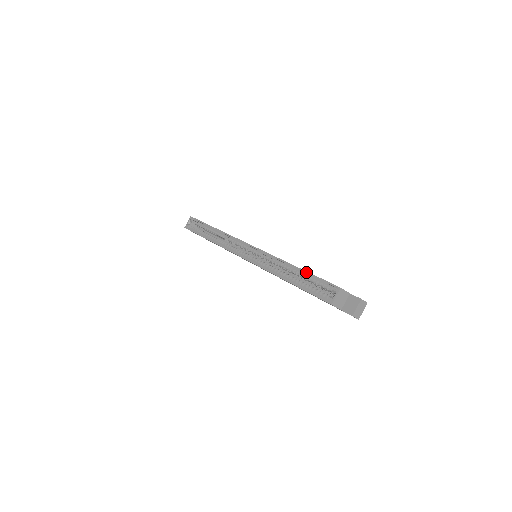
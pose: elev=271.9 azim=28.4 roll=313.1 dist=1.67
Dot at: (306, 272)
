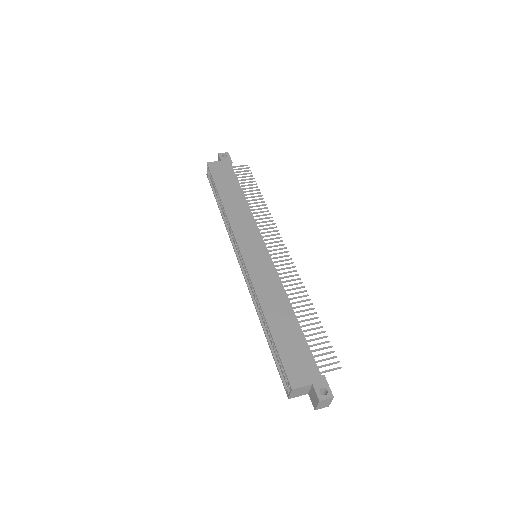
Dot at: (272, 339)
